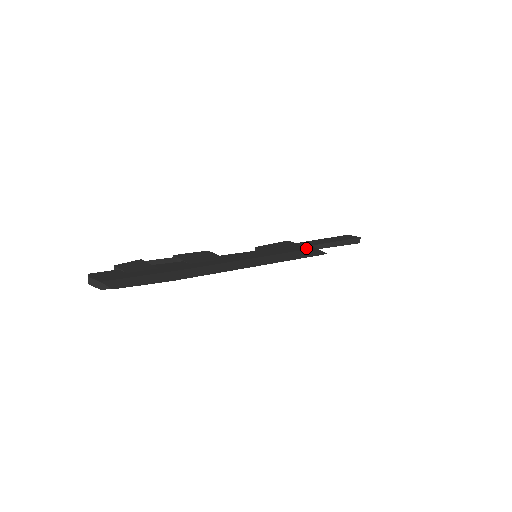
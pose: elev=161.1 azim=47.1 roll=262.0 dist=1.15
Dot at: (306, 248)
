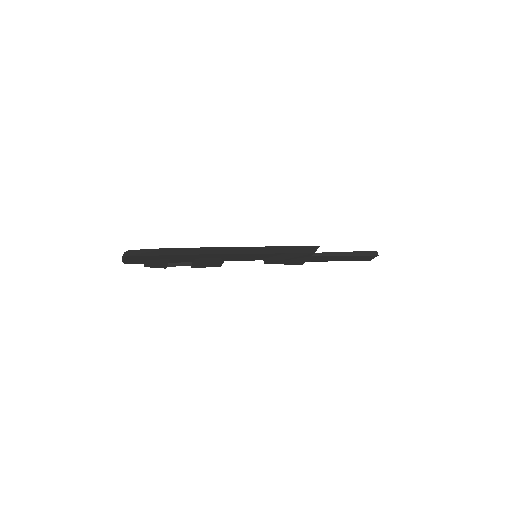
Dot at: occluded
